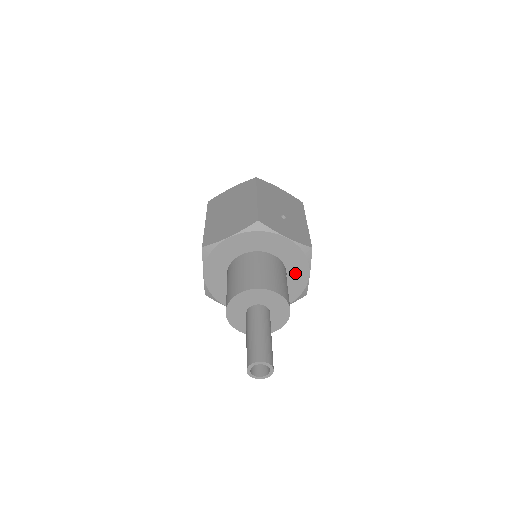
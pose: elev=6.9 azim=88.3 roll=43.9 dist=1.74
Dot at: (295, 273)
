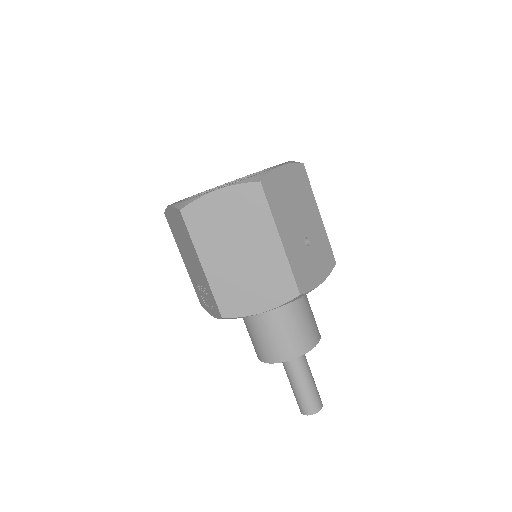
Dot at: occluded
